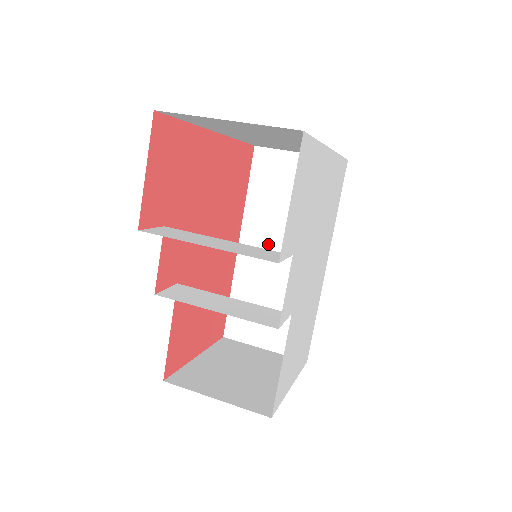
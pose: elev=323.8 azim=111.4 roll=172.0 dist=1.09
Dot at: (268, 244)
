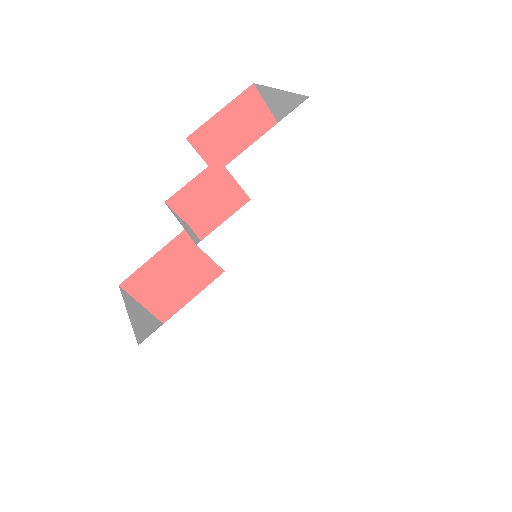
Dot at: occluded
